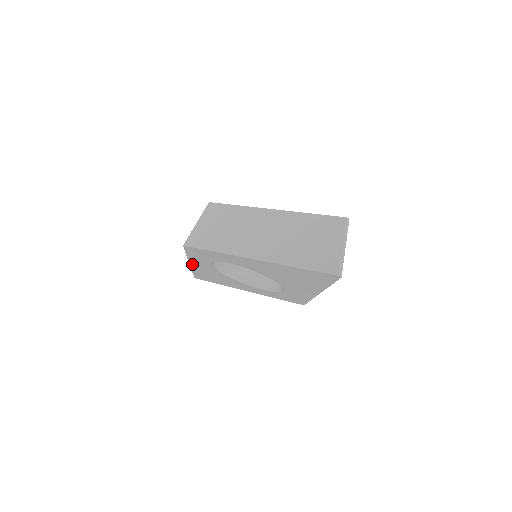
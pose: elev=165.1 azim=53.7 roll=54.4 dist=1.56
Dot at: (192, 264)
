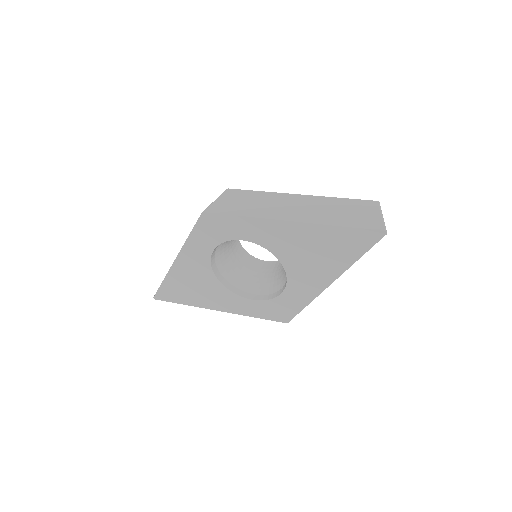
Dot at: (179, 259)
